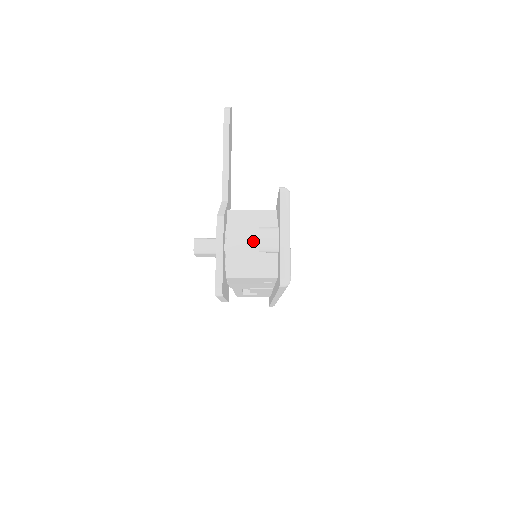
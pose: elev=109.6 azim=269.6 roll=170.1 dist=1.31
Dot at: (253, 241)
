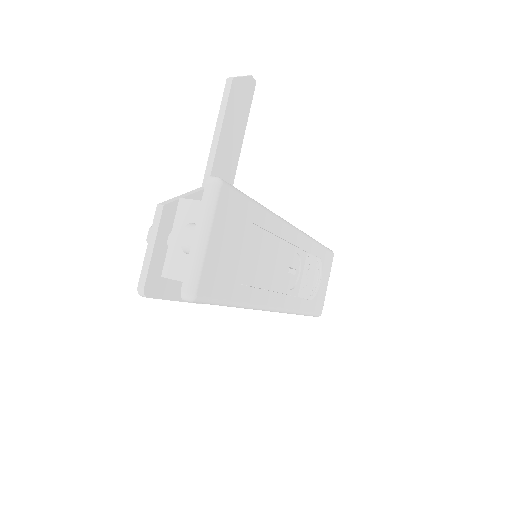
Dot at: occluded
